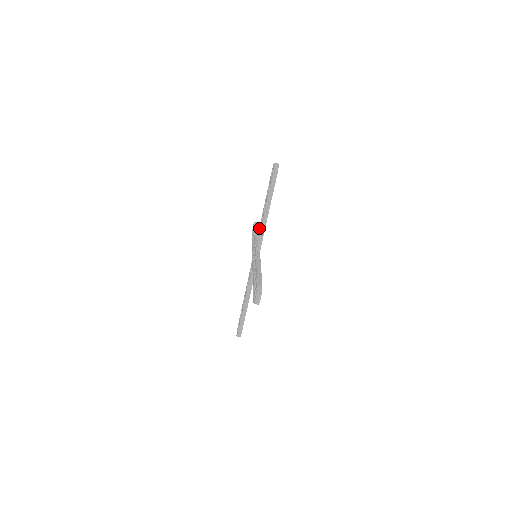
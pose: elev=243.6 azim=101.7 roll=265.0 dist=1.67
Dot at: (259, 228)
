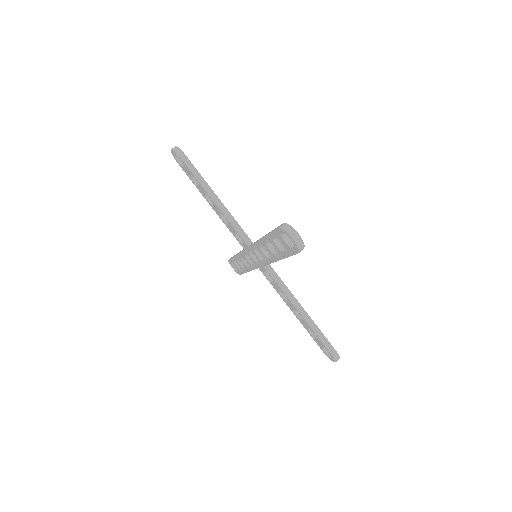
Dot at: occluded
